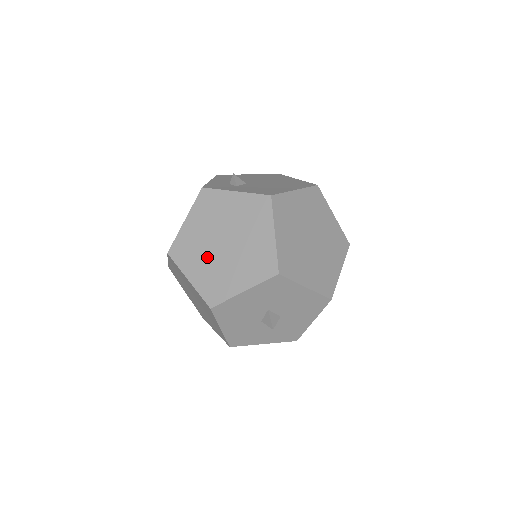
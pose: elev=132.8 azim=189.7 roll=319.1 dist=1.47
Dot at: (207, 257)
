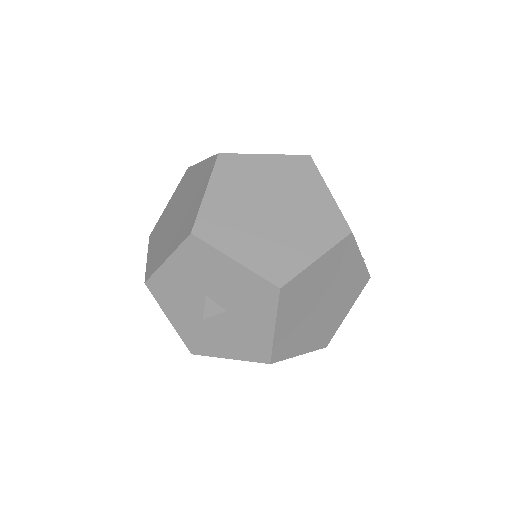
Dot at: (164, 231)
